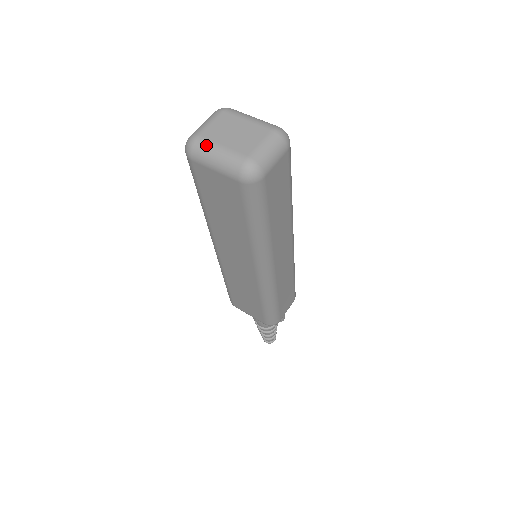
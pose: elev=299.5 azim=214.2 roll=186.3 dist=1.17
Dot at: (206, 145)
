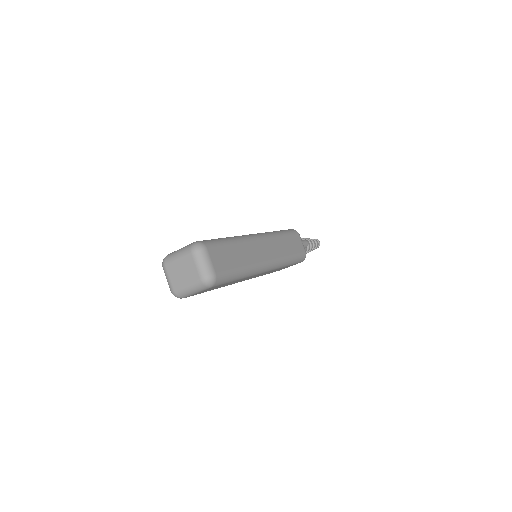
Dot at: (181, 291)
